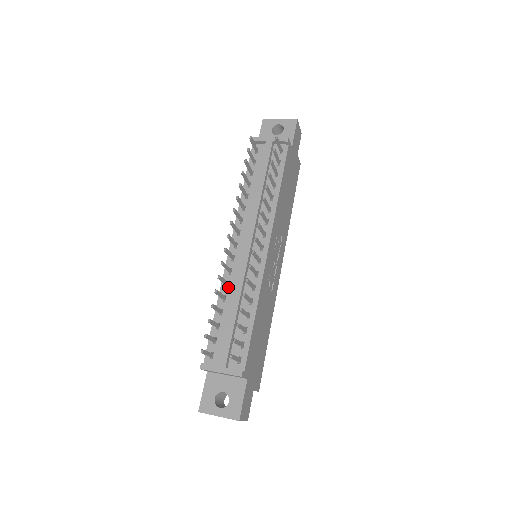
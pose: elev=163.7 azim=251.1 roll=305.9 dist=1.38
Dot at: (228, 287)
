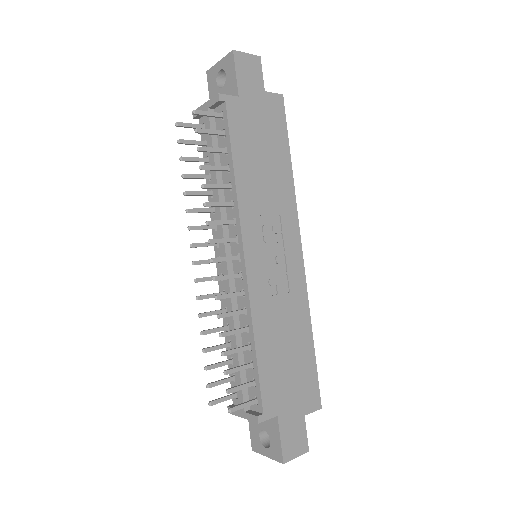
Dot at: occluded
